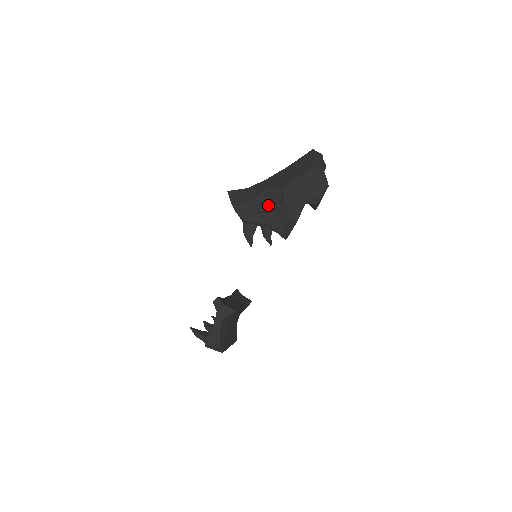
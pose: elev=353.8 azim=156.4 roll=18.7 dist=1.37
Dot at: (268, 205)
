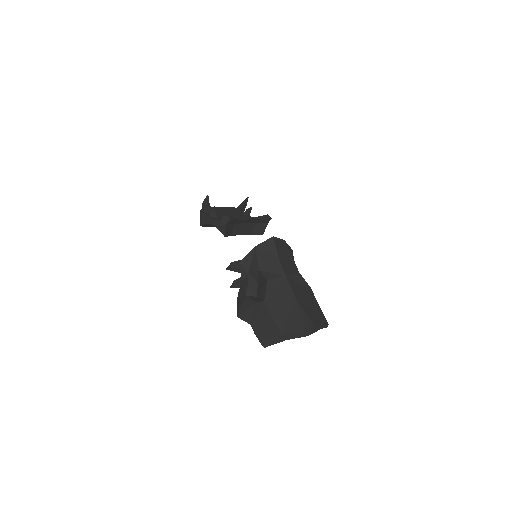
Dot at: (260, 283)
